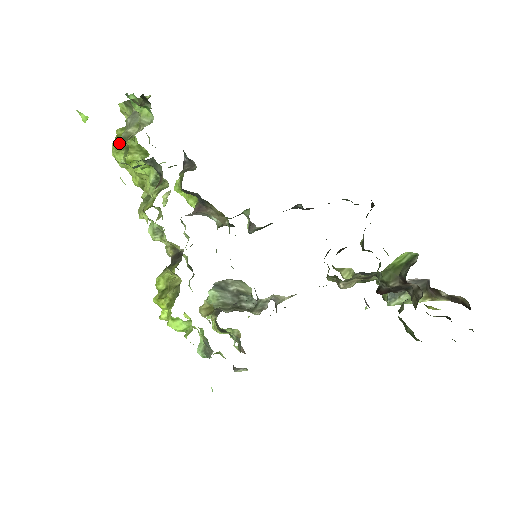
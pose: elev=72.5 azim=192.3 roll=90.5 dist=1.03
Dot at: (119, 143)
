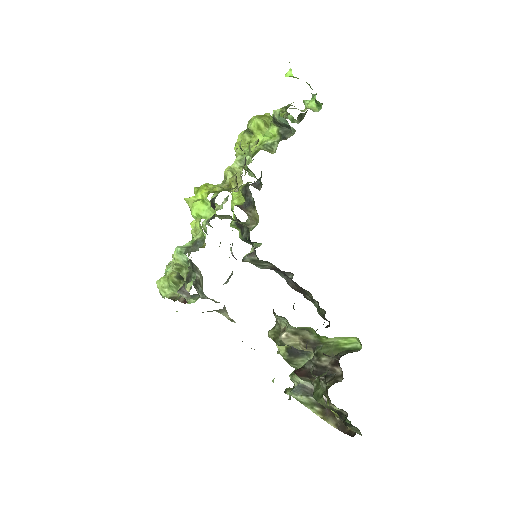
Dot at: (263, 117)
